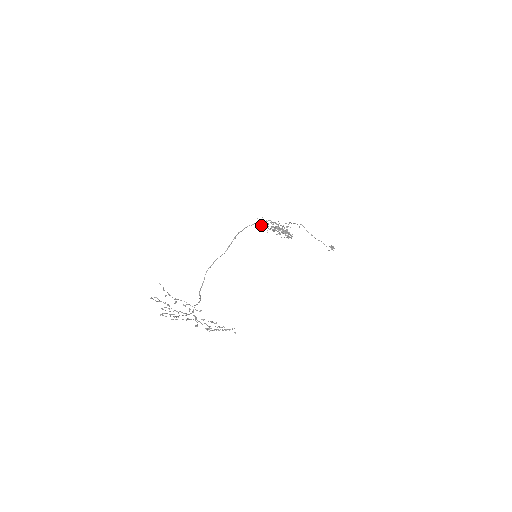
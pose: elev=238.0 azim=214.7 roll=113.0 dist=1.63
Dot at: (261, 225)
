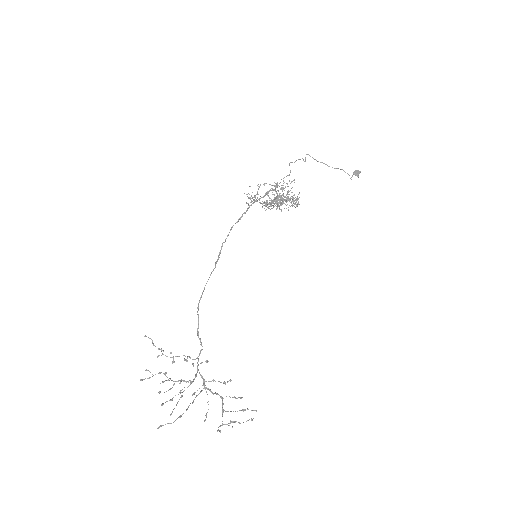
Dot at: (251, 200)
